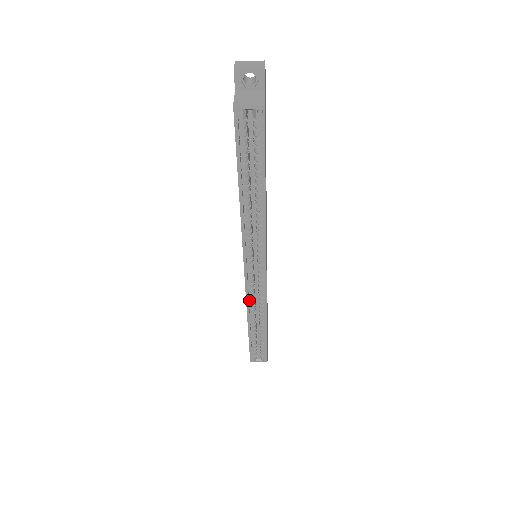
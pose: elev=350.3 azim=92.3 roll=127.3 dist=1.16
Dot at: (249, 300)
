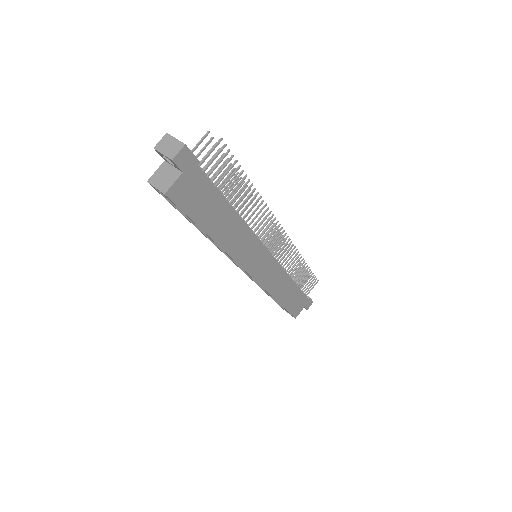
Dot at: occluded
